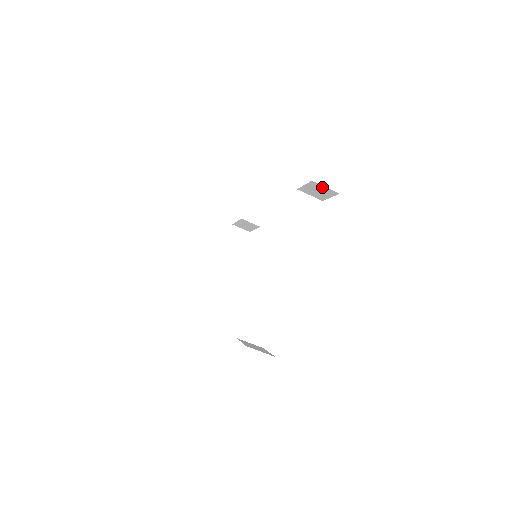
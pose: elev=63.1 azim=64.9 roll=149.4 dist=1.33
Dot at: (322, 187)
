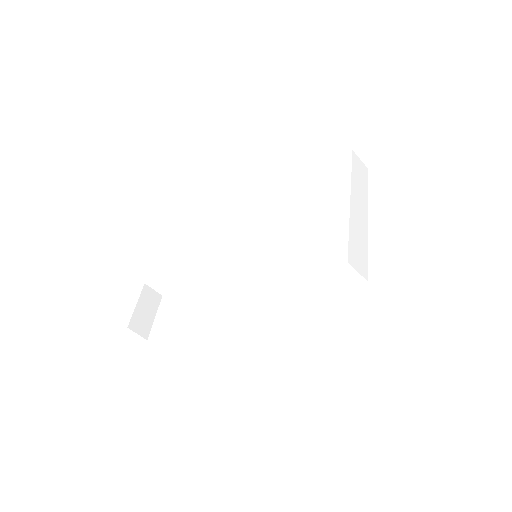
Dot at: (392, 137)
